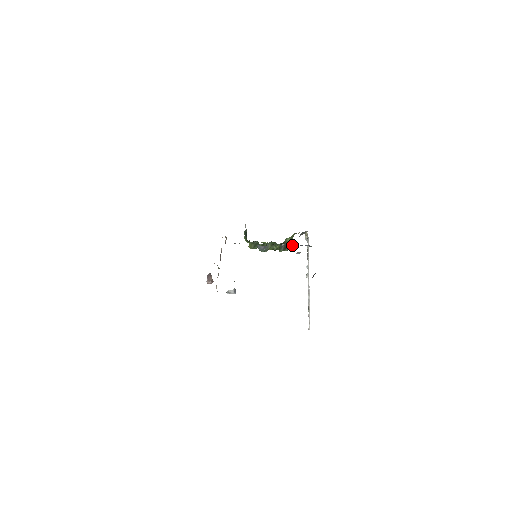
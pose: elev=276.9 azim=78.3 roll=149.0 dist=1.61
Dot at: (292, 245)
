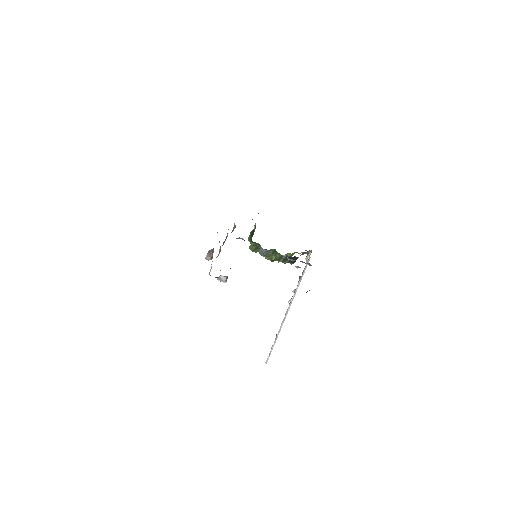
Dot at: (293, 259)
